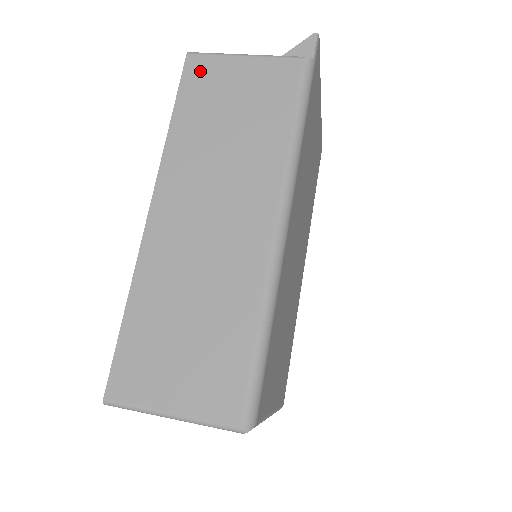
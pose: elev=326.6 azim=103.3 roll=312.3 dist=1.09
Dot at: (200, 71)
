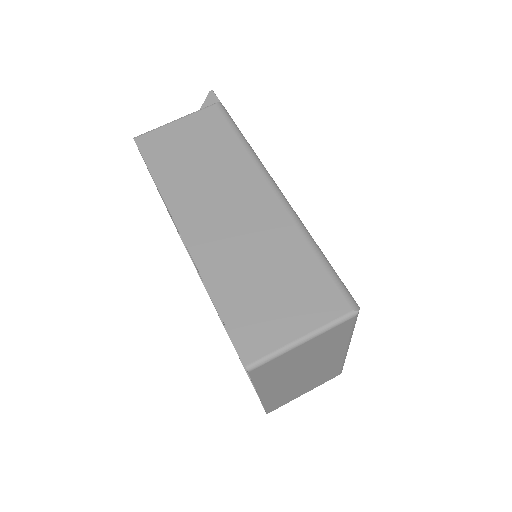
Dot at: (151, 143)
